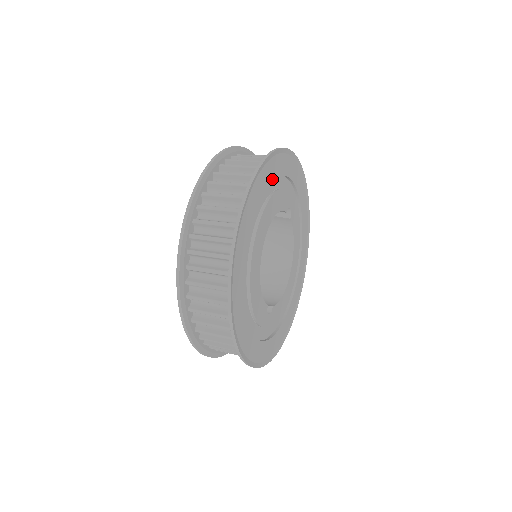
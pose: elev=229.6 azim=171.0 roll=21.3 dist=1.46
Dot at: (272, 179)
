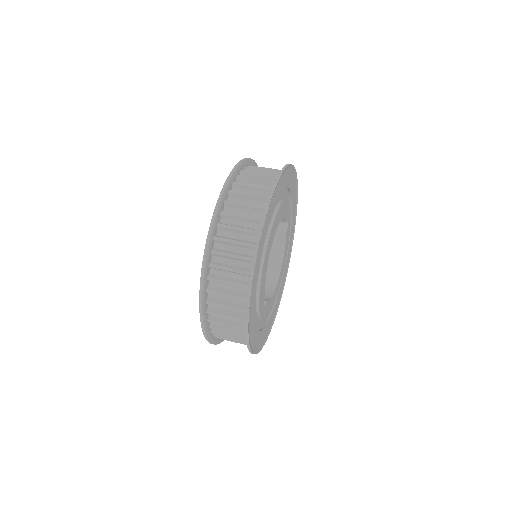
Dot at: (286, 187)
